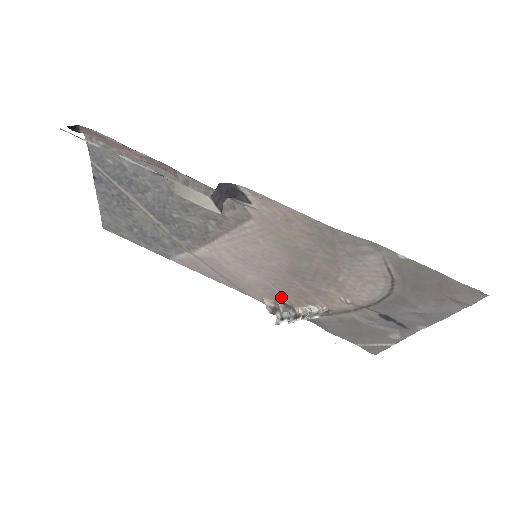
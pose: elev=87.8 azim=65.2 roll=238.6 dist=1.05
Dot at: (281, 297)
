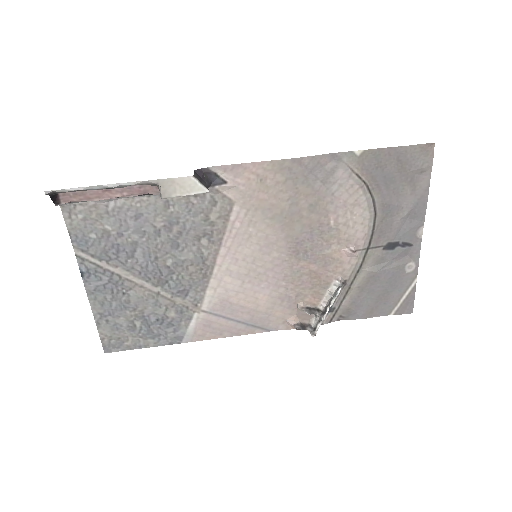
Dot at: (300, 302)
